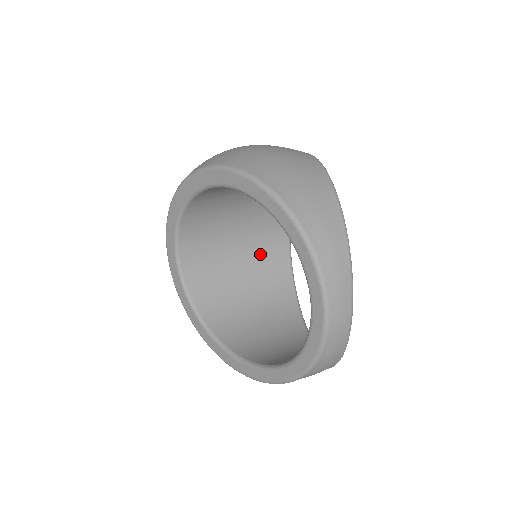
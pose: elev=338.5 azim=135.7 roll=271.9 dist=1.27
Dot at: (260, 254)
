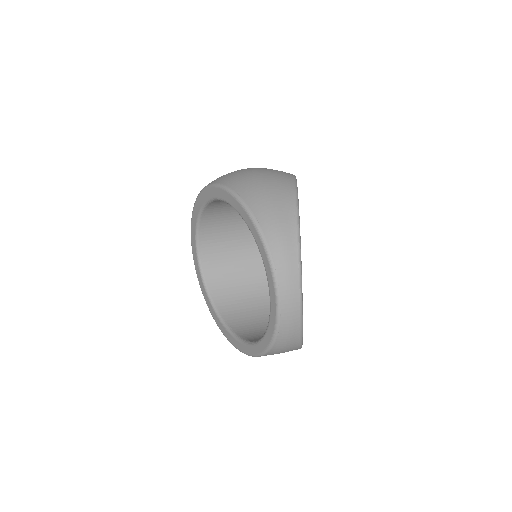
Dot at: occluded
